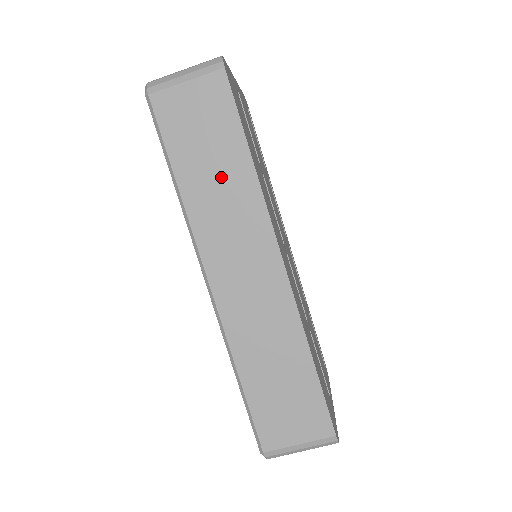
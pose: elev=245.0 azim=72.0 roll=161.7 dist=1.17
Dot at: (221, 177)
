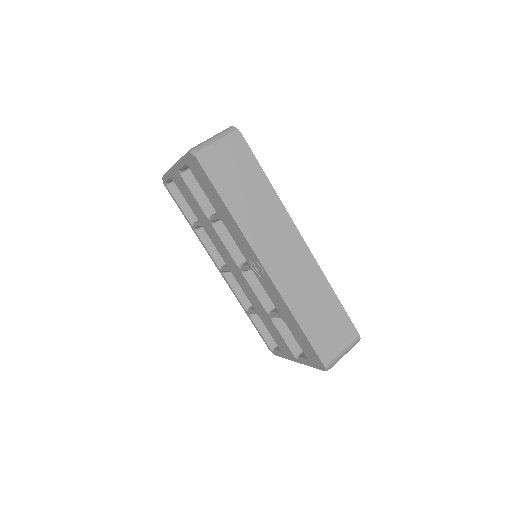
Dot at: (257, 198)
